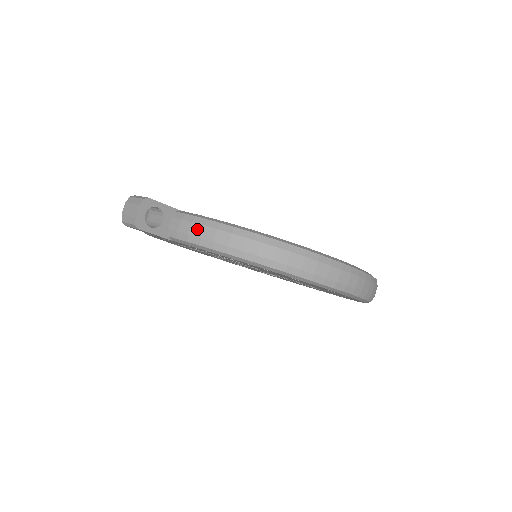
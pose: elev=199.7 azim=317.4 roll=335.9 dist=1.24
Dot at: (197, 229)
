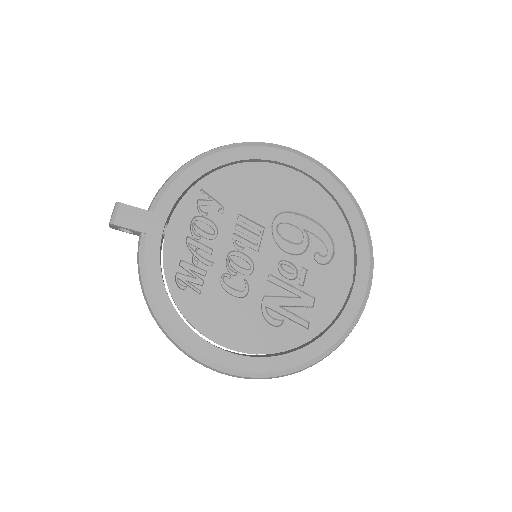
Dot at: occluded
